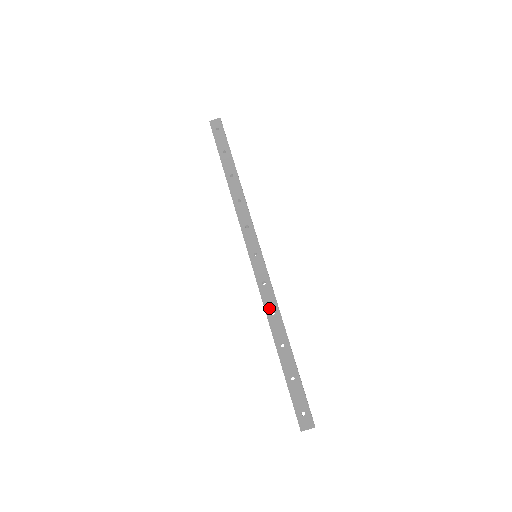
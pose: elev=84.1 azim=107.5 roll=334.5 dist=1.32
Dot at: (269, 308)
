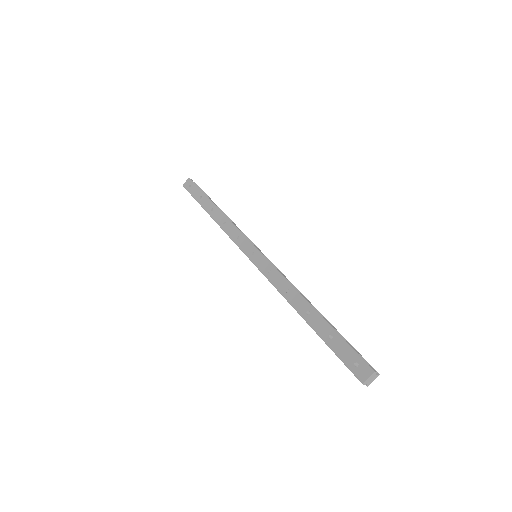
Dot at: (282, 289)
